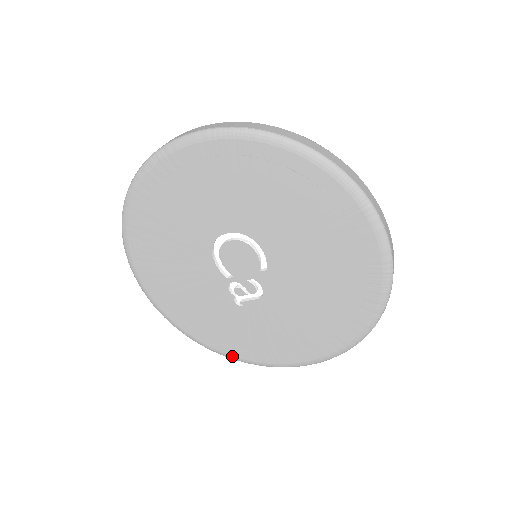
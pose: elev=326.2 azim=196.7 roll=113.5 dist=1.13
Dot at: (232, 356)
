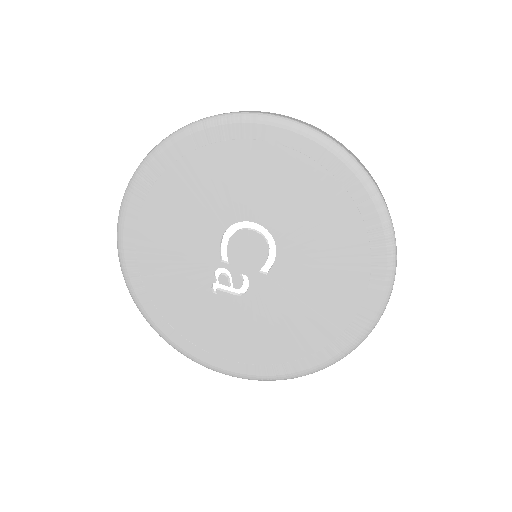
Dot at: (166, 336)
